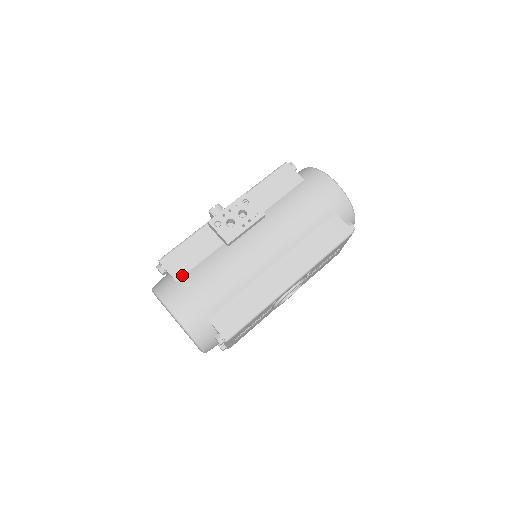
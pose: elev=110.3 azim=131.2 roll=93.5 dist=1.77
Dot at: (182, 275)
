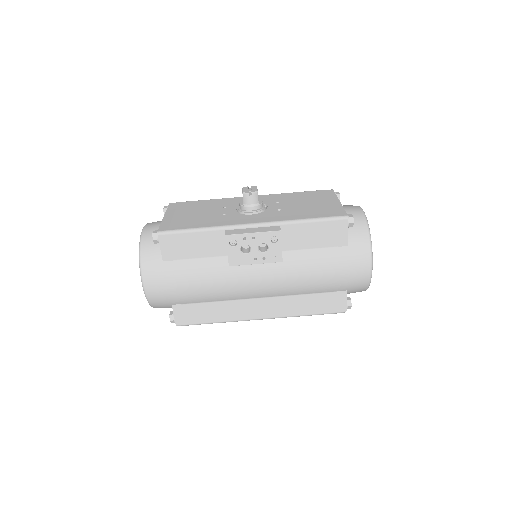
Dot at: (171, 259)
